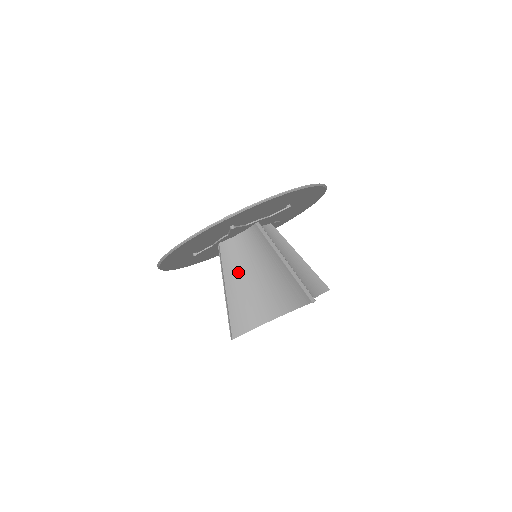
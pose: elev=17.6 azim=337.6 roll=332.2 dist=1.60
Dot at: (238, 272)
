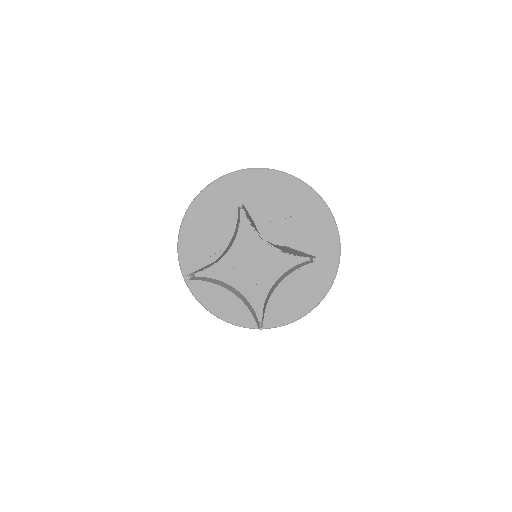
Dot at: occluded
